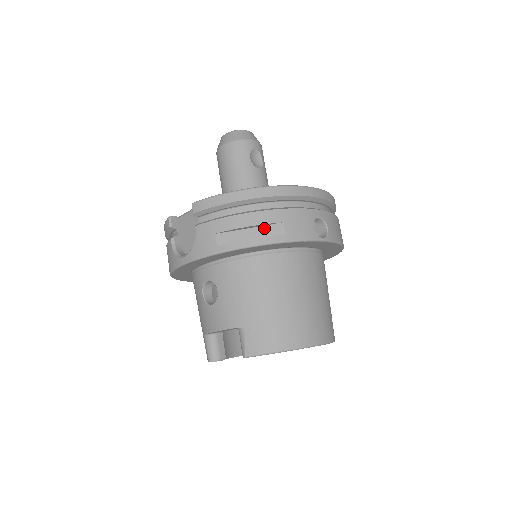
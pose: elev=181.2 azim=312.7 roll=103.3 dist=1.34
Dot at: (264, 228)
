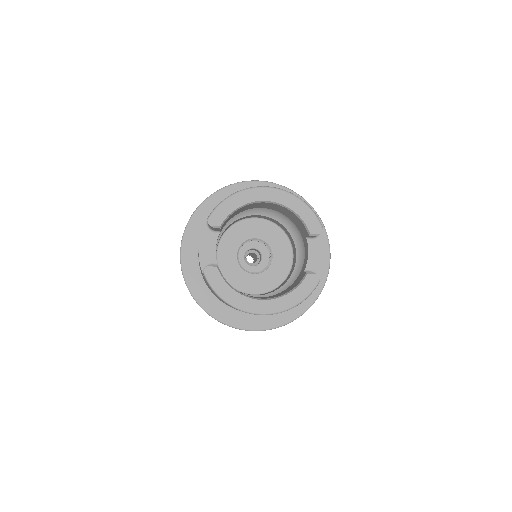
Dot at: occluded
